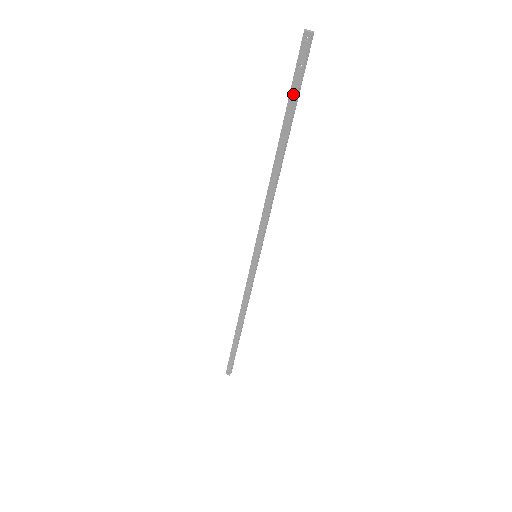
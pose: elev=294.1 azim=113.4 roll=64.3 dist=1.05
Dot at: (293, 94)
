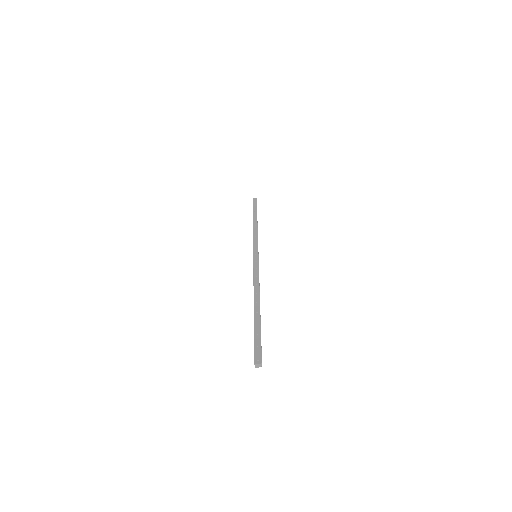
Dot at: (258, 337)
